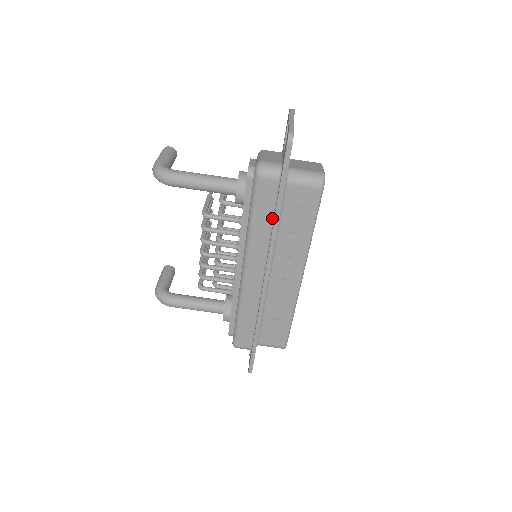
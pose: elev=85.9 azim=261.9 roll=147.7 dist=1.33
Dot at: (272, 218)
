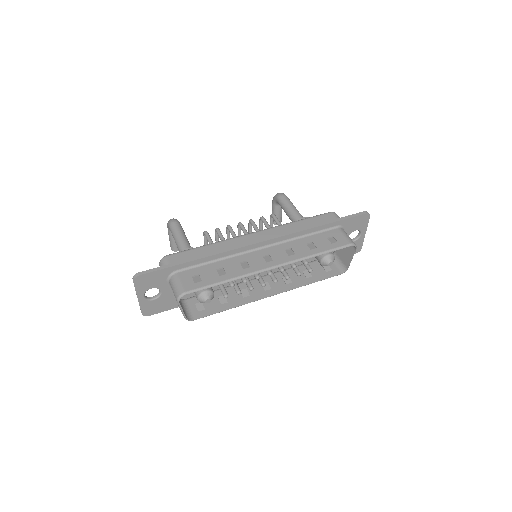
Dot at: occluded
